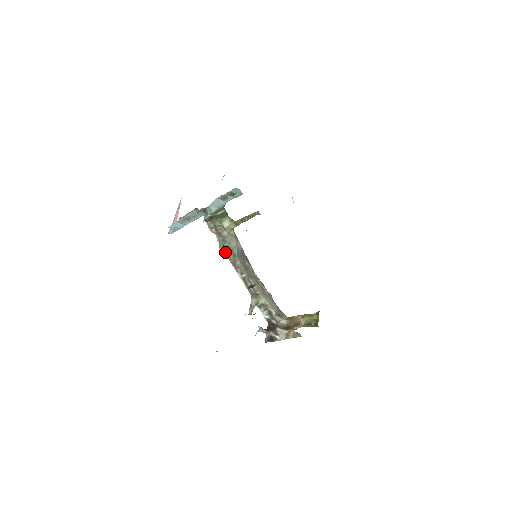
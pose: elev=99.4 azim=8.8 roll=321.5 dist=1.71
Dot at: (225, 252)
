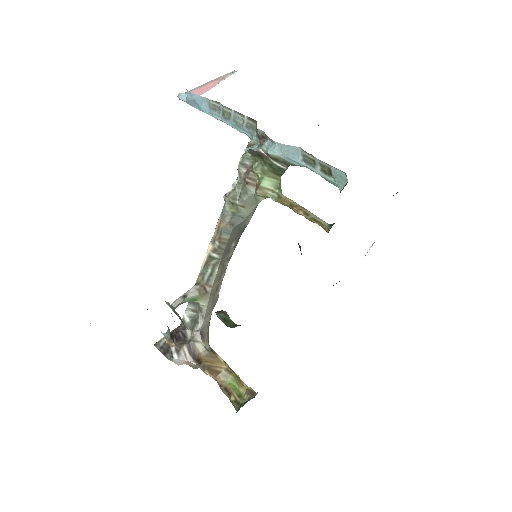
Dot at: (225, 207)
